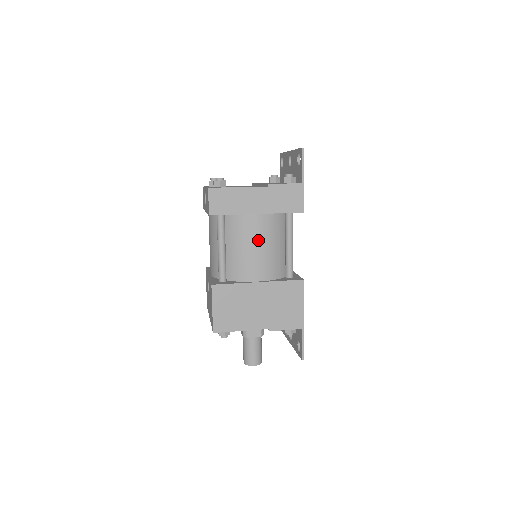
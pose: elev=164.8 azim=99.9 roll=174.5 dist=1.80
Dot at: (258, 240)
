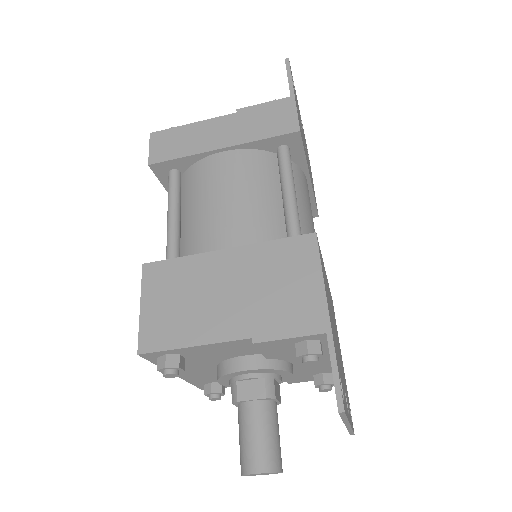
Dot at: (226, 186)
